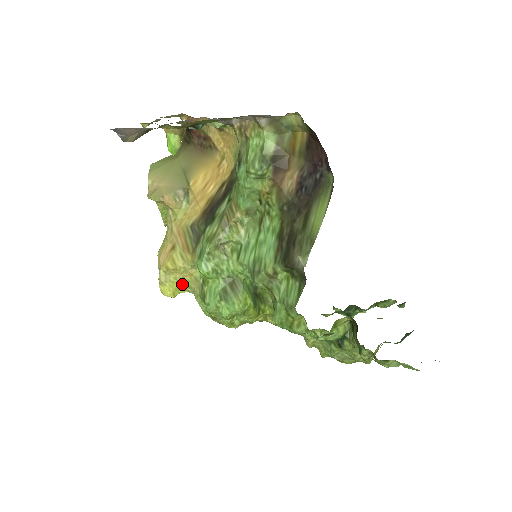
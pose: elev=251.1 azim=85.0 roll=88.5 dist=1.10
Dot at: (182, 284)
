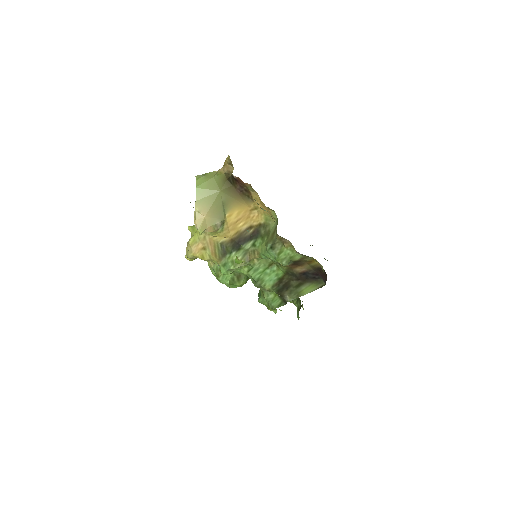
Dot at: occluded
